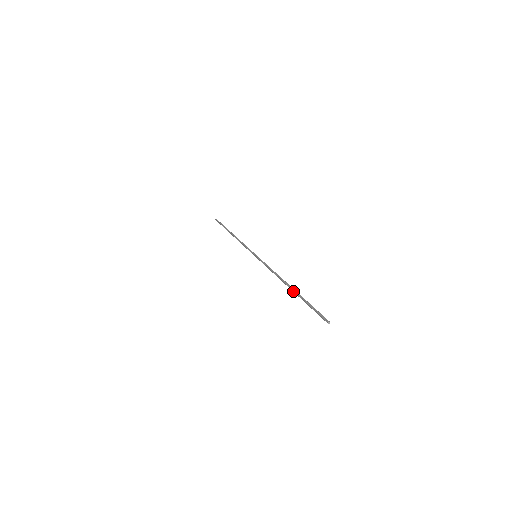
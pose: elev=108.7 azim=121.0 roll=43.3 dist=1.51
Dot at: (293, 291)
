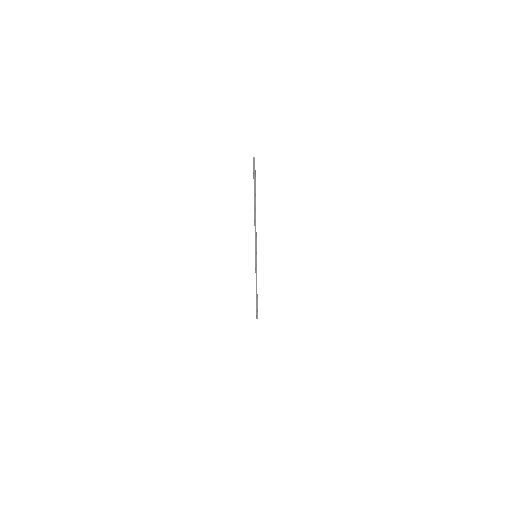
Dot at: (254, 203)
